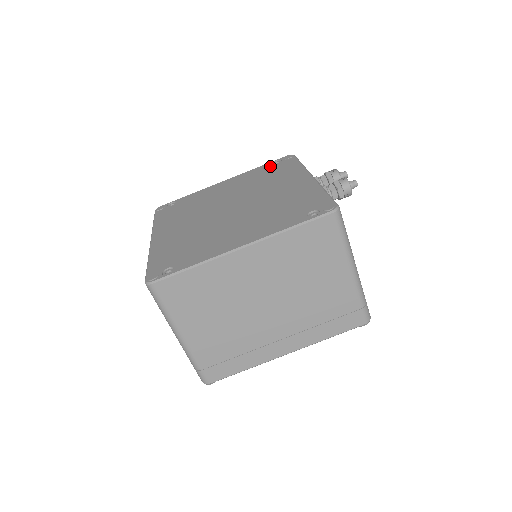
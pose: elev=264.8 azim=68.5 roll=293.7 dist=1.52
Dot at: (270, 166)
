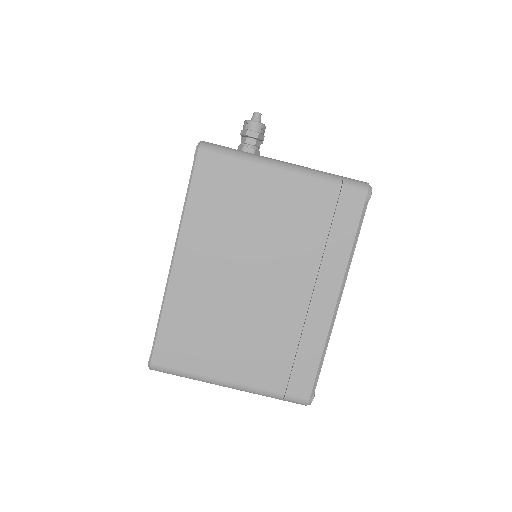
Dot at: occluded
